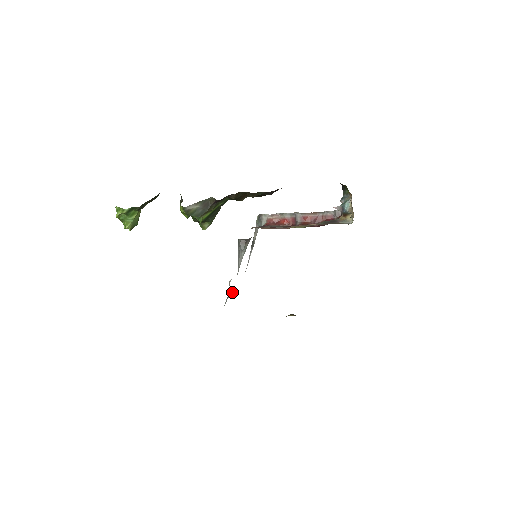
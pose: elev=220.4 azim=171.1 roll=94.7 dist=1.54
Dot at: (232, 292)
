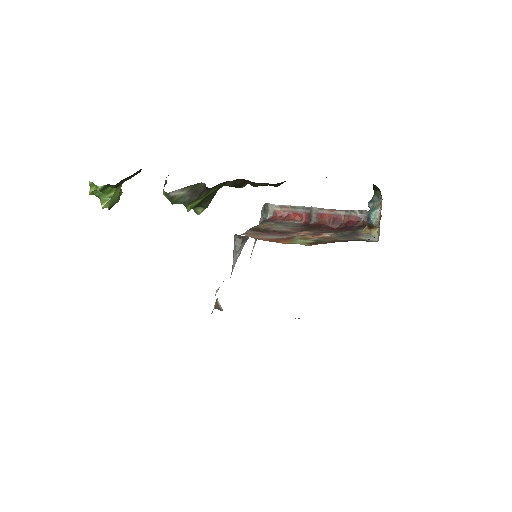
Dot at: (219, 303)
